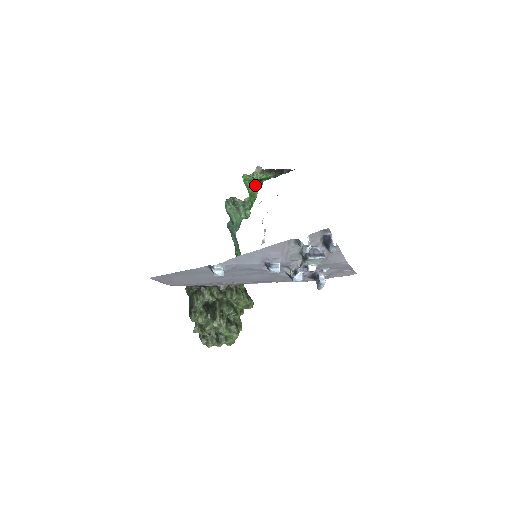
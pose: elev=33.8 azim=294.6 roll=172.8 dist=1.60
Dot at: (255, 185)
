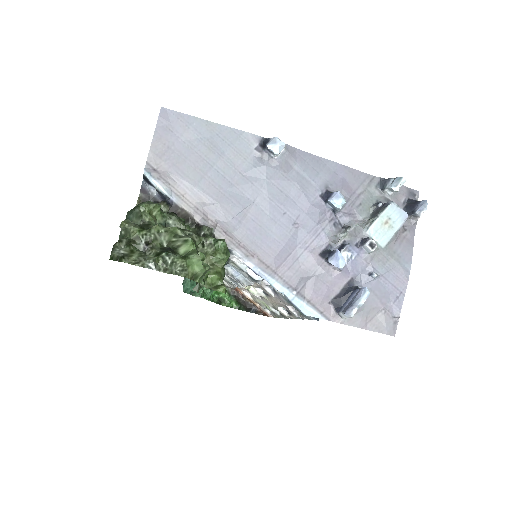
Dot at: occluded
